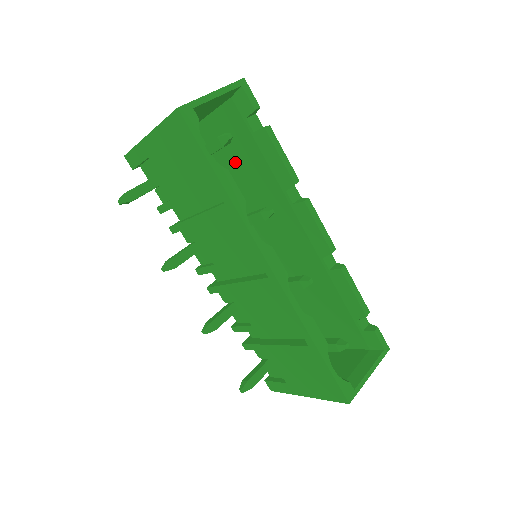
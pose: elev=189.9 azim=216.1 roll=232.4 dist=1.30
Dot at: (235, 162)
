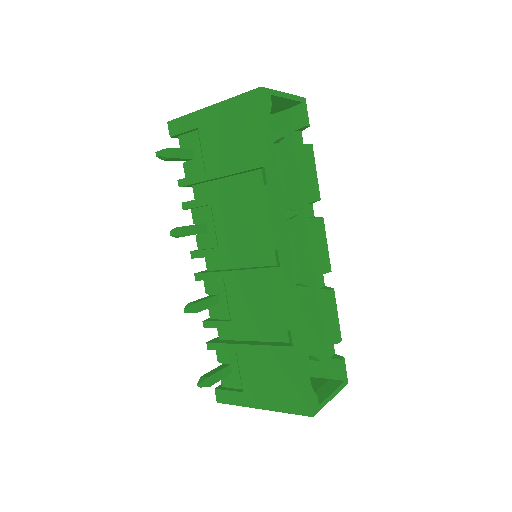
Dot at: occluded
